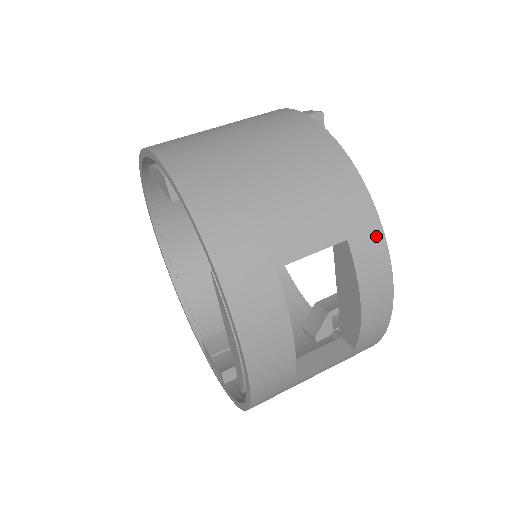
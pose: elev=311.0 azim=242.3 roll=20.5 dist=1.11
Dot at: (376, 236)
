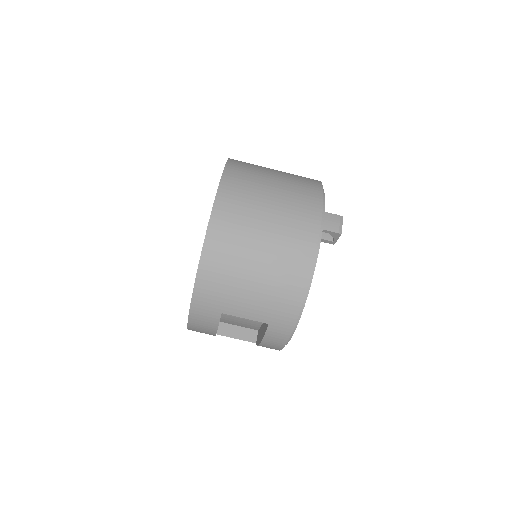
Dot at: (286, 331)
